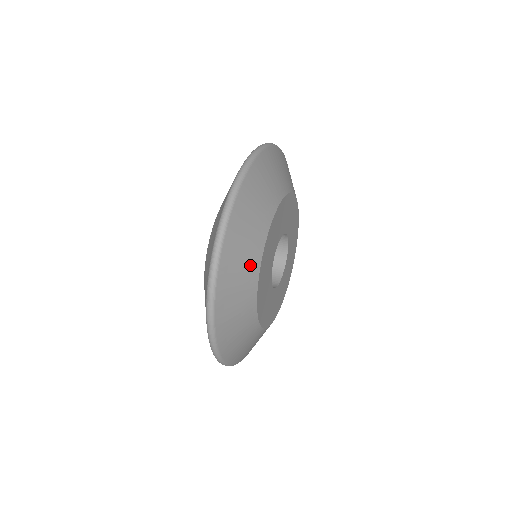
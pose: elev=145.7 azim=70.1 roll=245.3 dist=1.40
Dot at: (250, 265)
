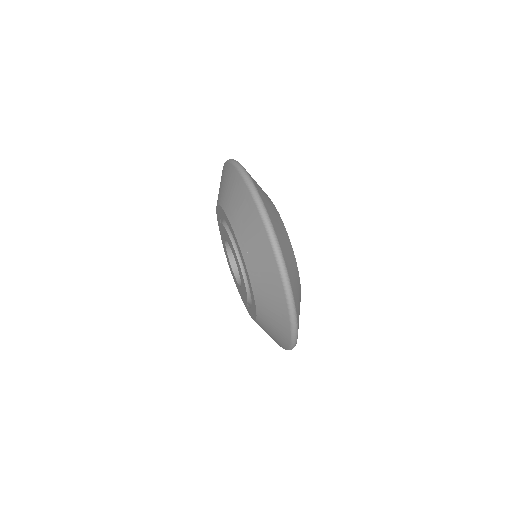
Dot at: (293, 259)
